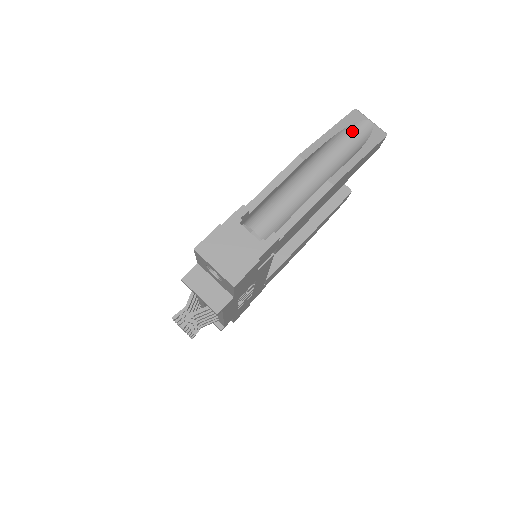
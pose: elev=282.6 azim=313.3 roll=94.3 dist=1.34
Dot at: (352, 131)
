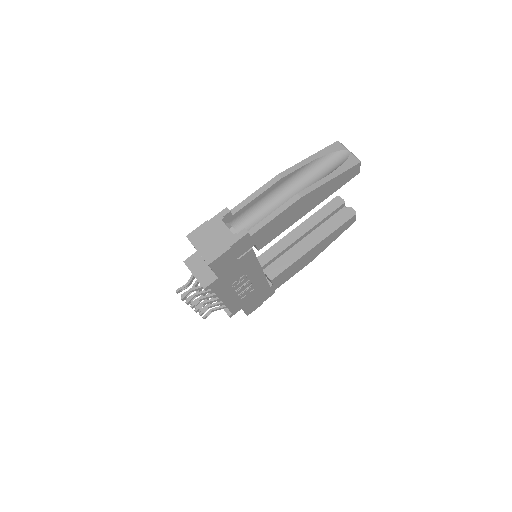
Dot at: (331, 158)
